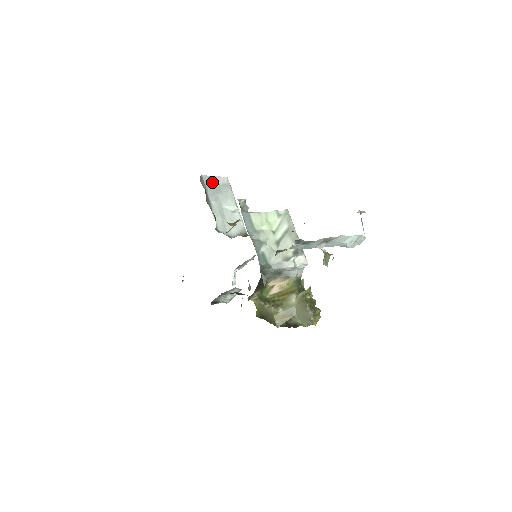
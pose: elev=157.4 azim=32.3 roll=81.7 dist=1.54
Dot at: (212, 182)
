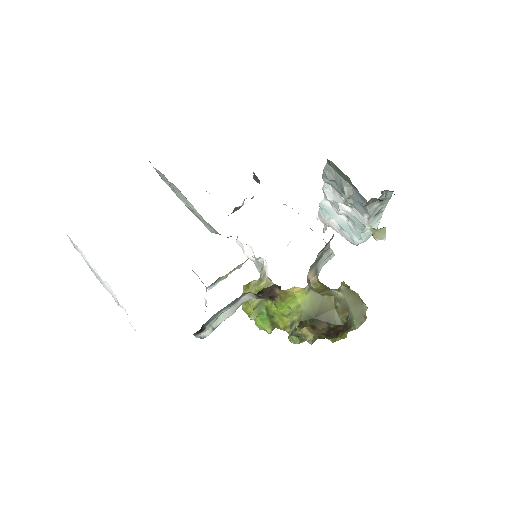
Dot at: (156, 171)
